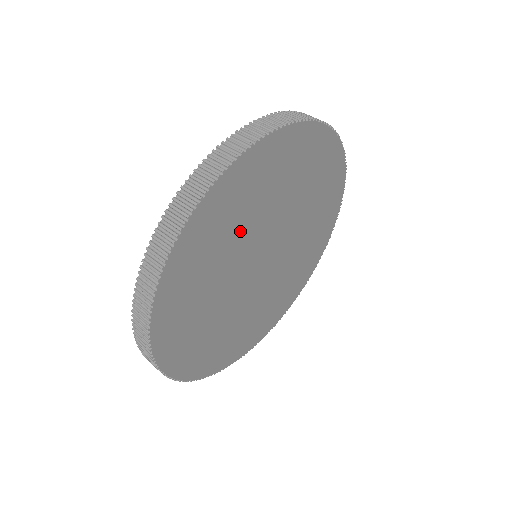
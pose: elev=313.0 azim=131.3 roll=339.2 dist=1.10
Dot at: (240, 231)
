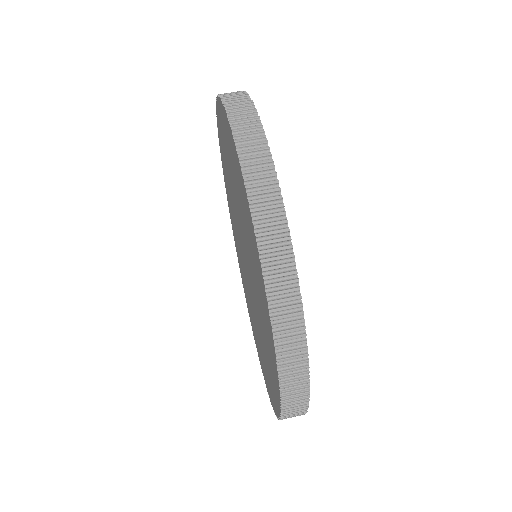
Dot at: occluded
